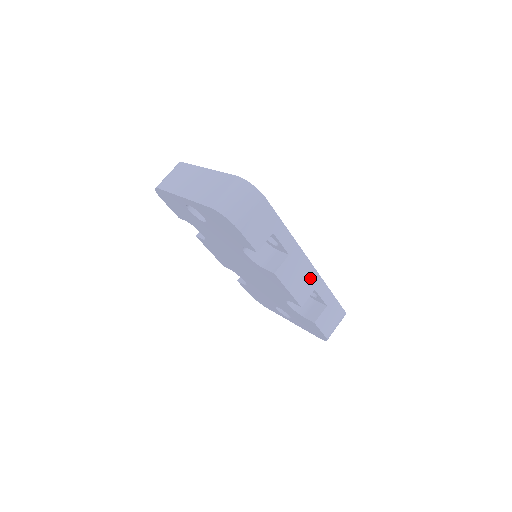
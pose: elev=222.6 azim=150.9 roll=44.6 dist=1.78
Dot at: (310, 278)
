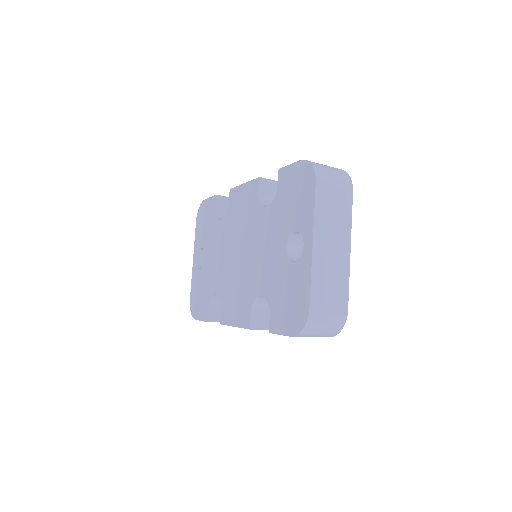
Dot at: occluded
